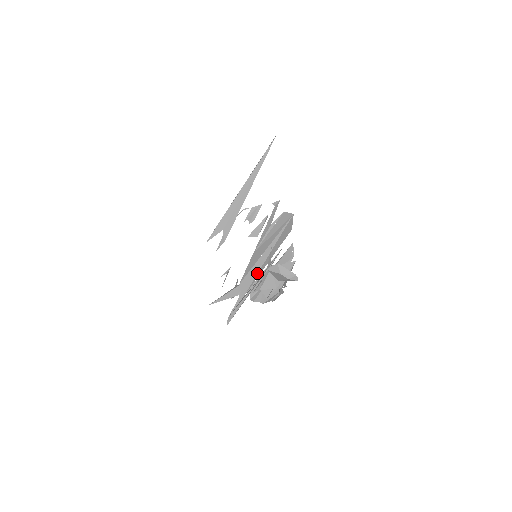
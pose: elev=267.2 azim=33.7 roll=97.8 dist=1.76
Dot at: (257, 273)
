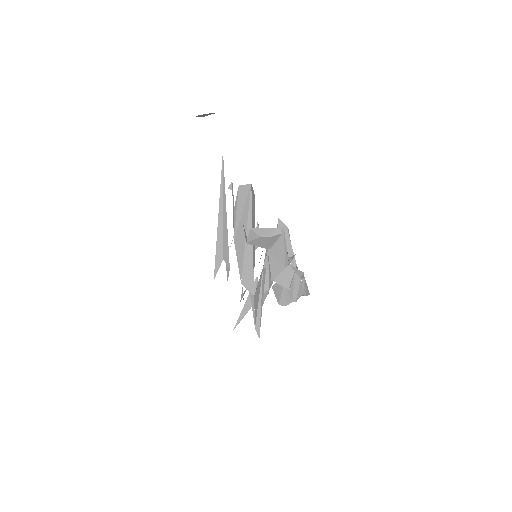
Dot at: (252, 262)
